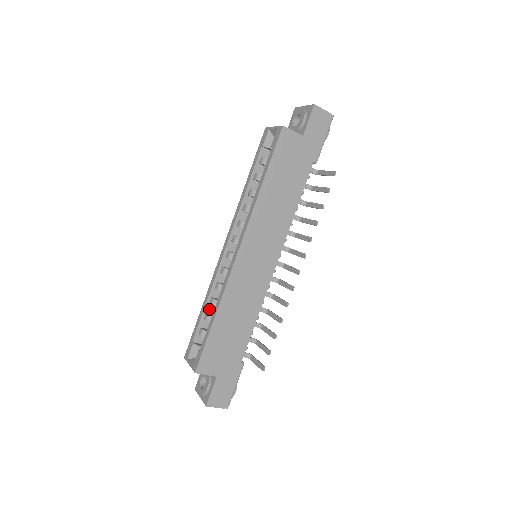
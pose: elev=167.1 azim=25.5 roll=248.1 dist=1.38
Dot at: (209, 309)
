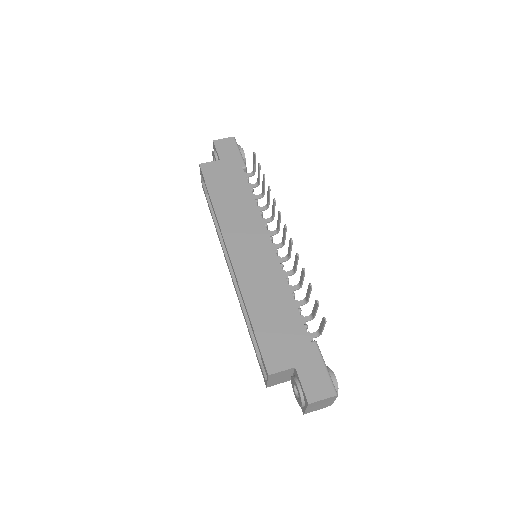
Dot at: occluded
